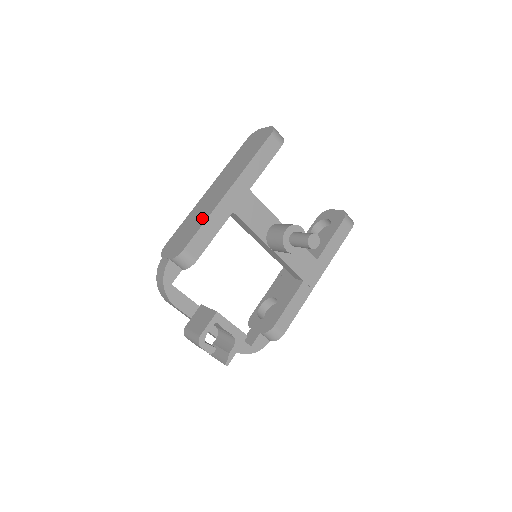
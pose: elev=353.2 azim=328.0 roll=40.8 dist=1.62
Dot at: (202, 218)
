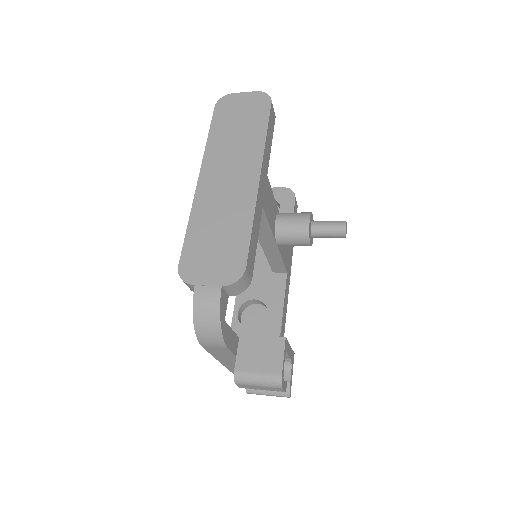
Dot at: (240, 220)
